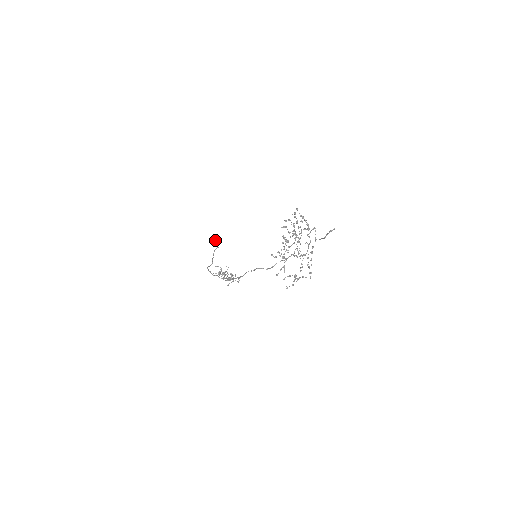
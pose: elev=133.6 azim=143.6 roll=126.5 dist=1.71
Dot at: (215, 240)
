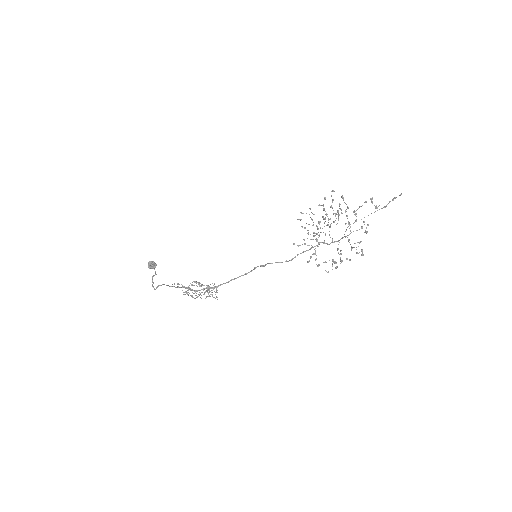
Dot at: (152, 266)
